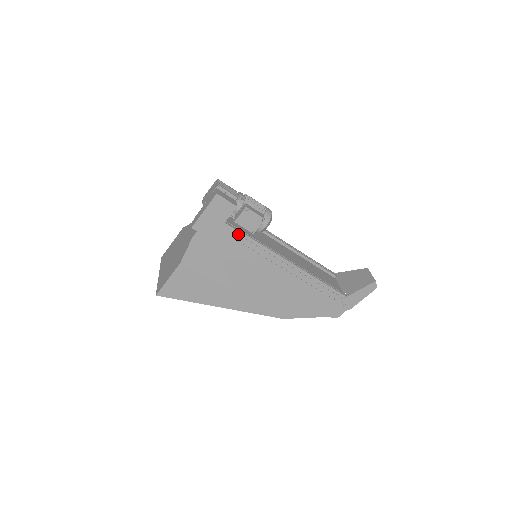
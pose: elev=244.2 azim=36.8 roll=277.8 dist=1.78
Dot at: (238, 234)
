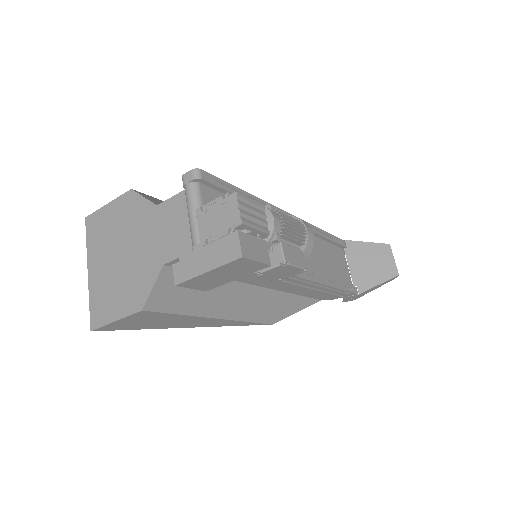
Dot at: occluded
